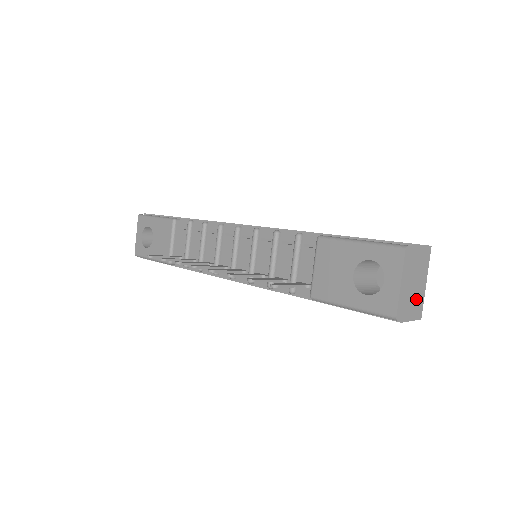
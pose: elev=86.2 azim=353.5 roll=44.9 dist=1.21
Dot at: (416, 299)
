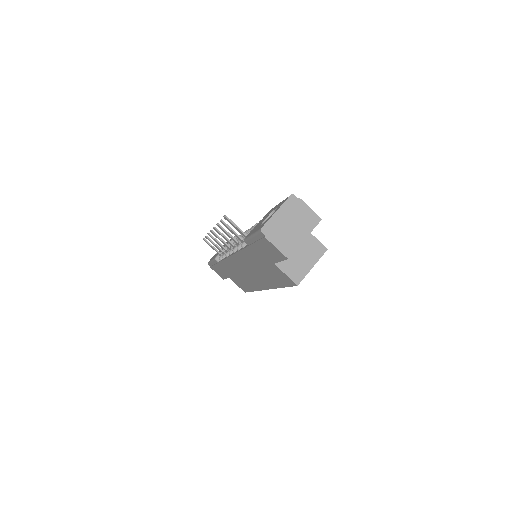
Dot at: (289, 238)
